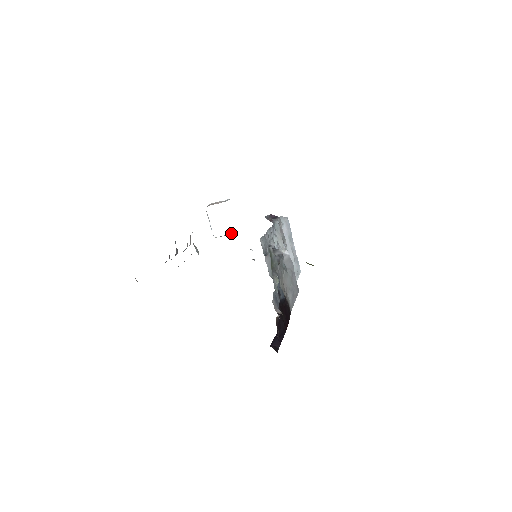
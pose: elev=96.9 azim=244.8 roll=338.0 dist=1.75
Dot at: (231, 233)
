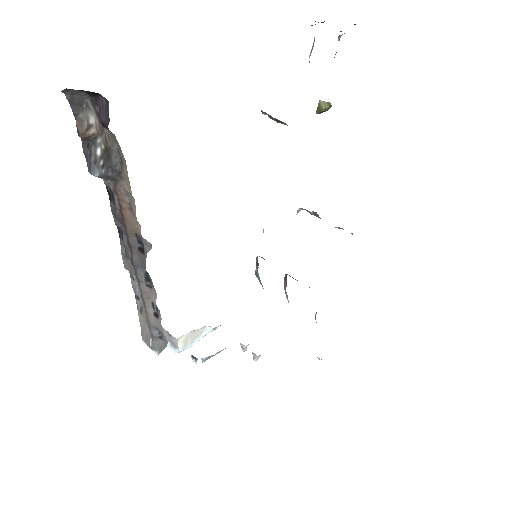
Dot at: (201, 335)
